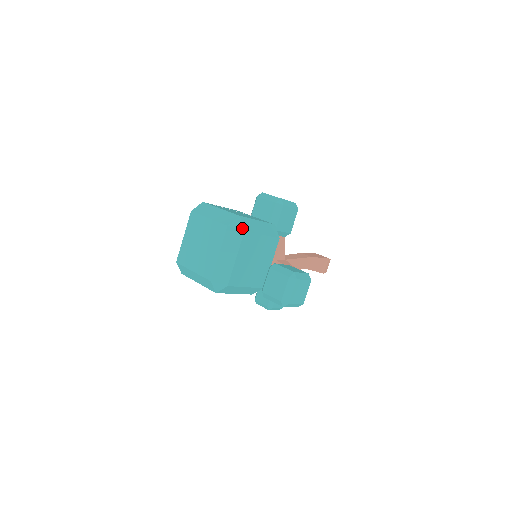
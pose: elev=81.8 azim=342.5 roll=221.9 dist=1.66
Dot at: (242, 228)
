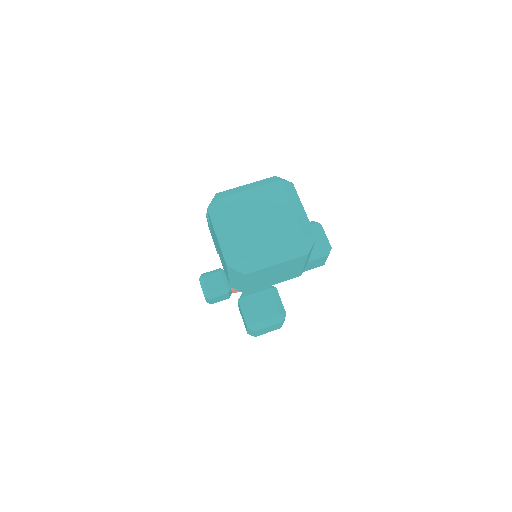
Dot at: (310, 249)
